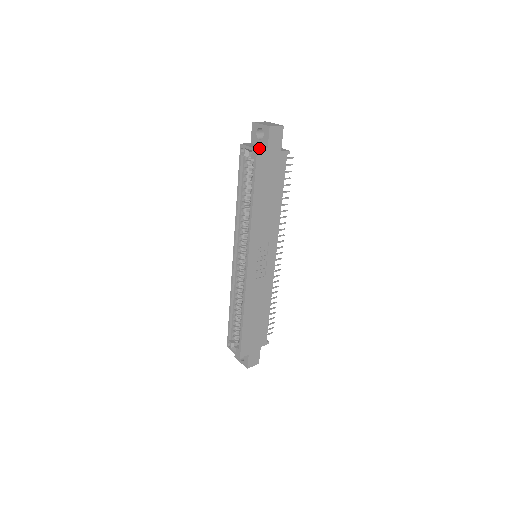
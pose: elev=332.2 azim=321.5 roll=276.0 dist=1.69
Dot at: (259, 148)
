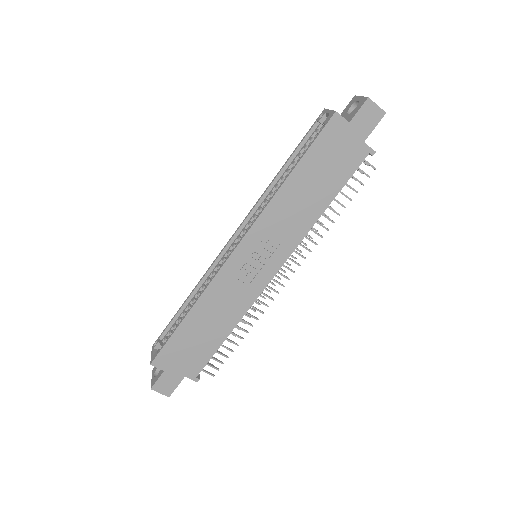
Dot at: (339, 114)
